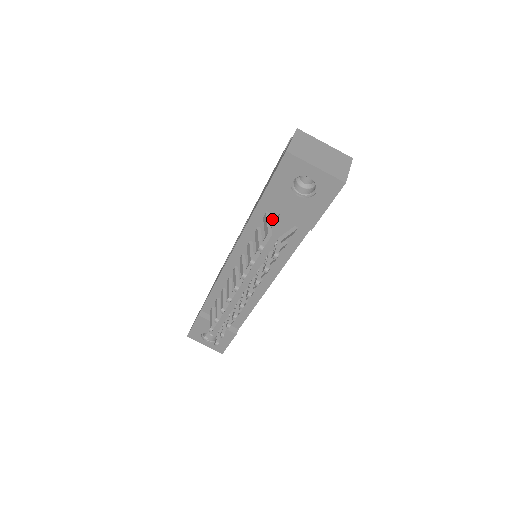
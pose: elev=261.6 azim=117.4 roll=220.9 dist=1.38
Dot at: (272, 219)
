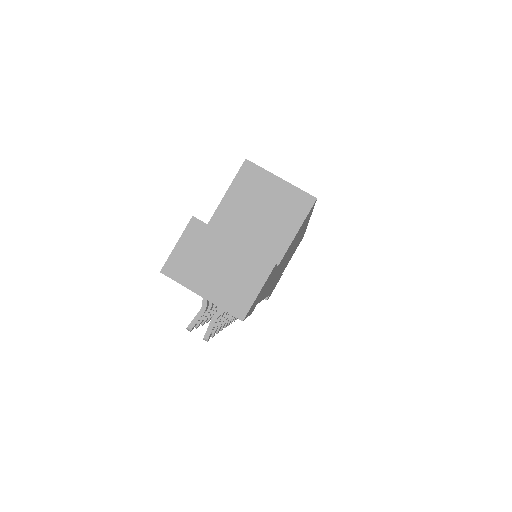
Dot at: occluded
